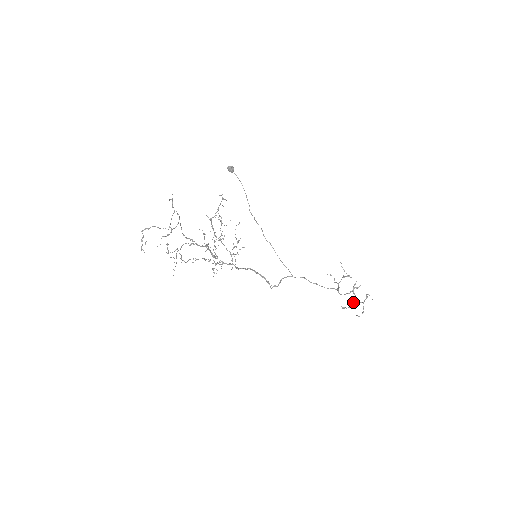
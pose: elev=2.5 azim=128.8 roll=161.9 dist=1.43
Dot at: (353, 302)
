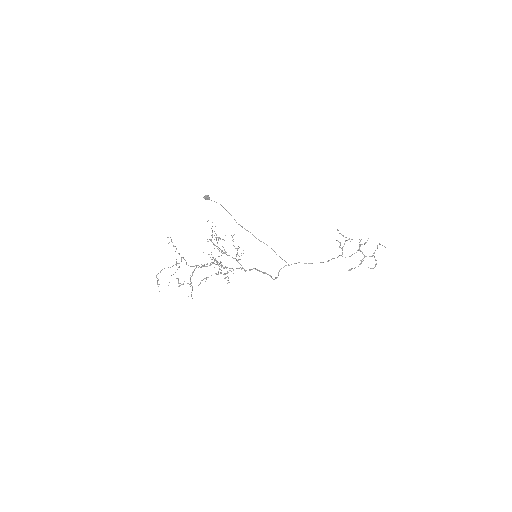
Dot at: (360, 260)
